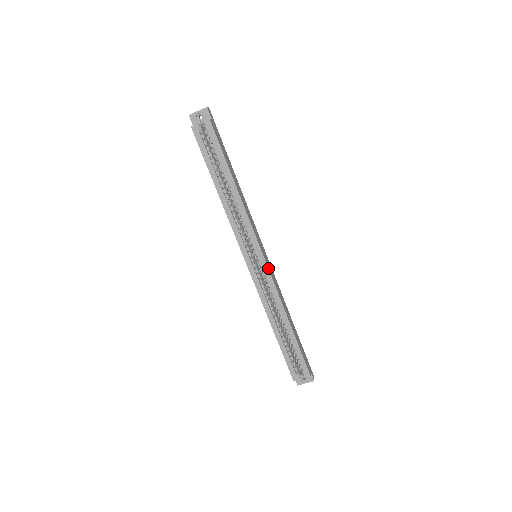
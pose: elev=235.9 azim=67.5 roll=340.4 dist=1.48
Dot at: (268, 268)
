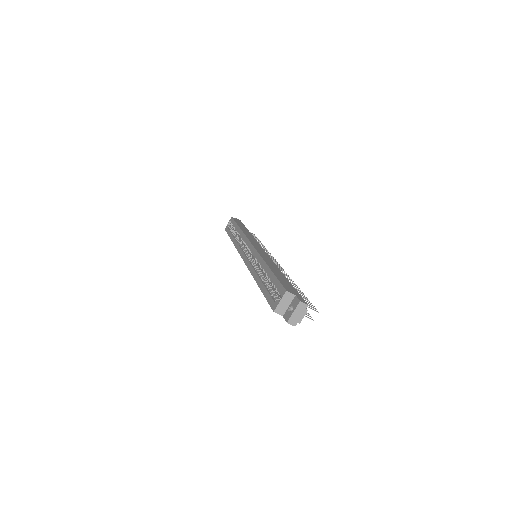
Dot at: (254, 247)
